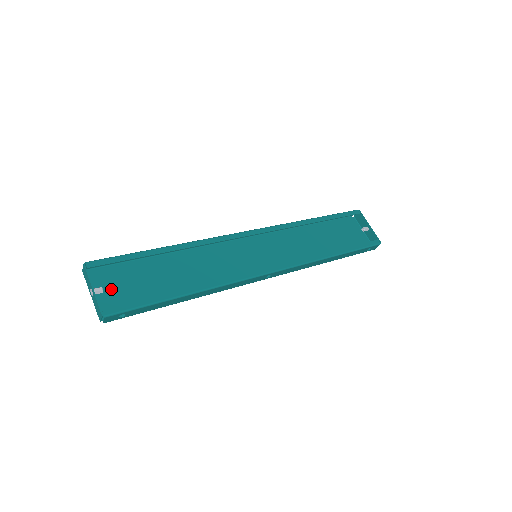
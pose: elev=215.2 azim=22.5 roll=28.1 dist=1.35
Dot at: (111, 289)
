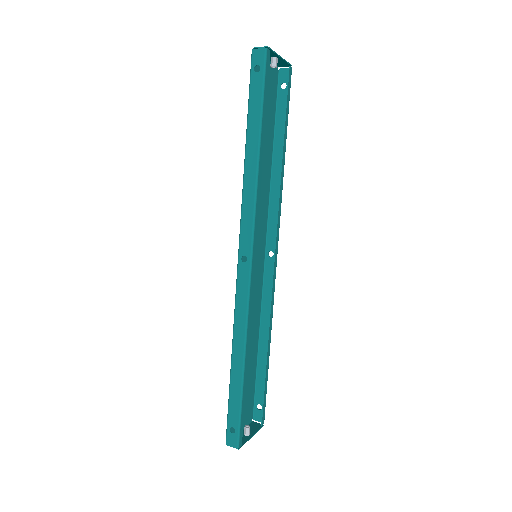
Dot at: occluded
